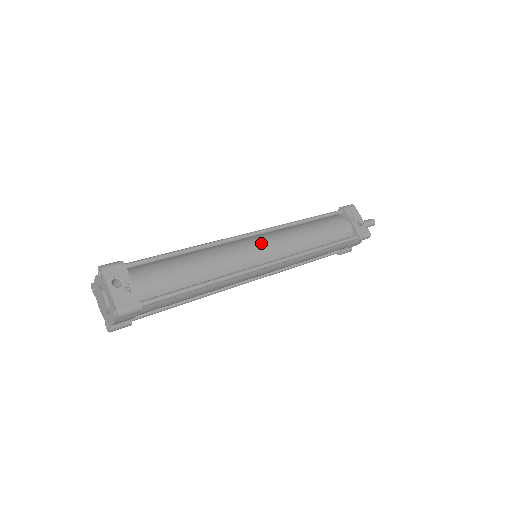
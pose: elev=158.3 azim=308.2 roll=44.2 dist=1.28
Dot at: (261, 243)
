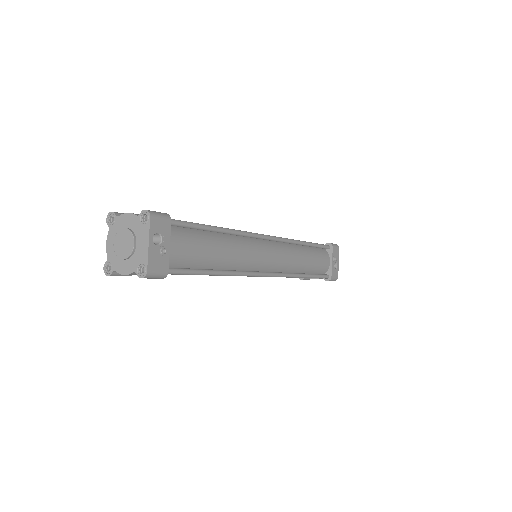
Dot at: (272, 251)
